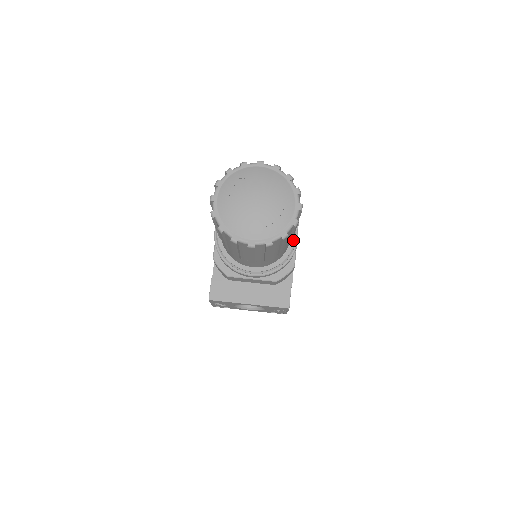
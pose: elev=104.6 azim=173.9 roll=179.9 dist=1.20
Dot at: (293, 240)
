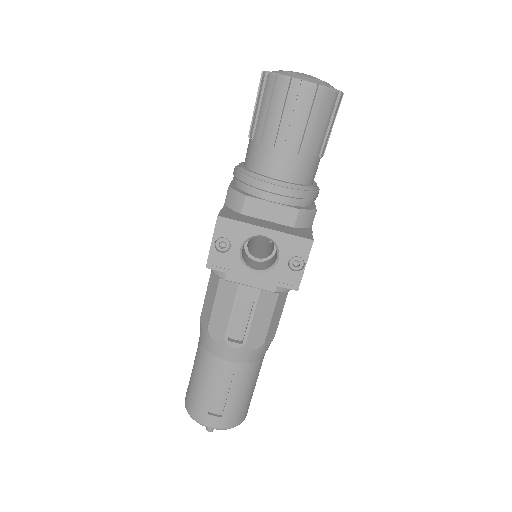
Dot at: (316, 184)
